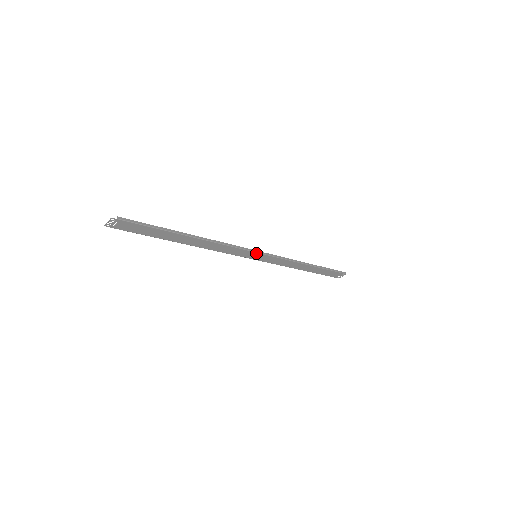
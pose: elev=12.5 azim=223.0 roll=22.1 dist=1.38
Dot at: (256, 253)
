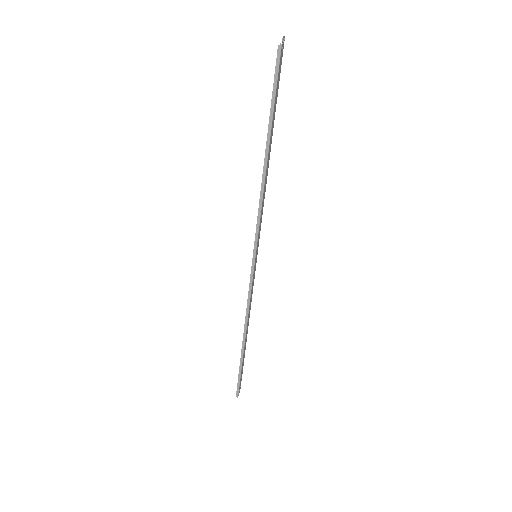
Dot at: (257, 249)
